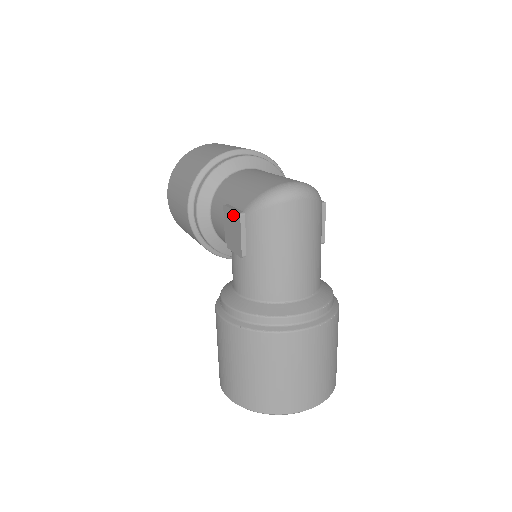
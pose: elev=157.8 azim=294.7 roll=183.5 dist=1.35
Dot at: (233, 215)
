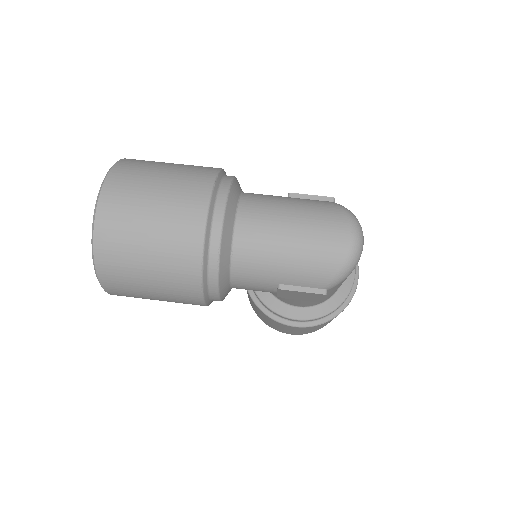
Dot at: (307, 294)
